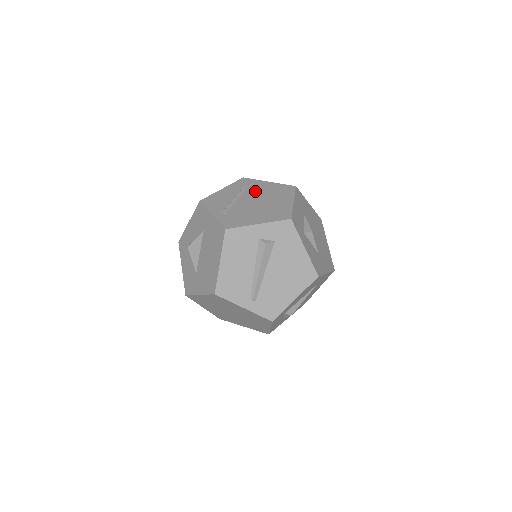
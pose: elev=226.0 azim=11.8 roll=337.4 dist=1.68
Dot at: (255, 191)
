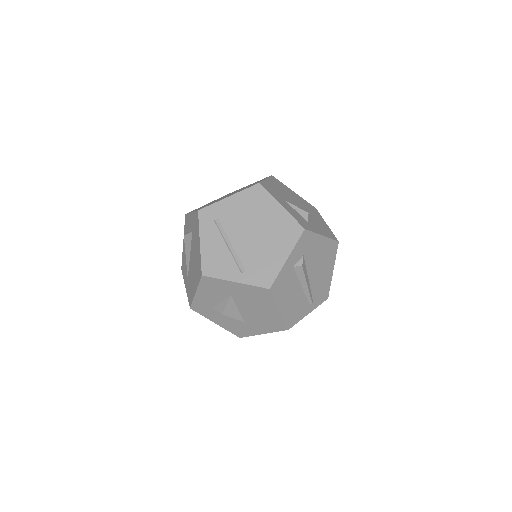
Dot at: (233, 220)
